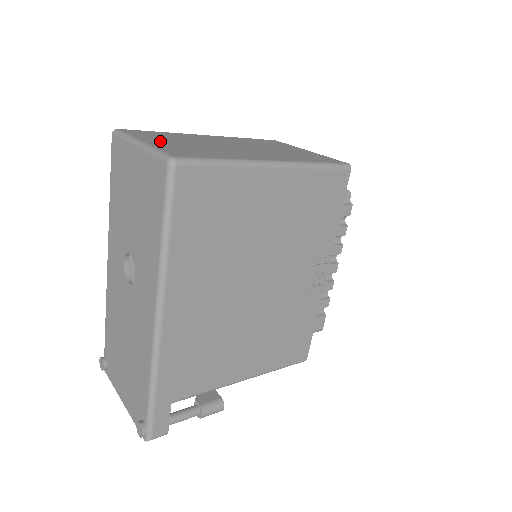
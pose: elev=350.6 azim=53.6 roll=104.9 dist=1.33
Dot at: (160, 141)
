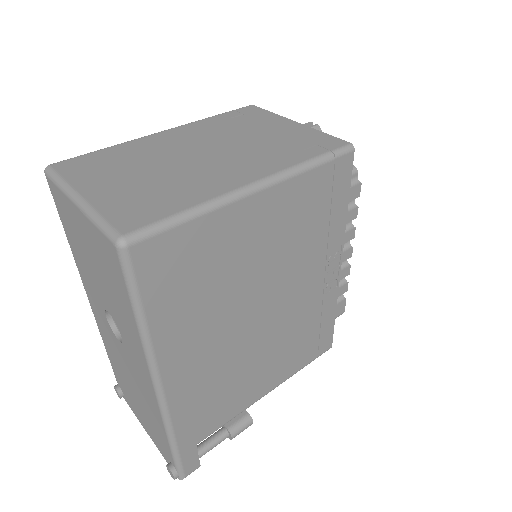
Dot at: (104, 184)
